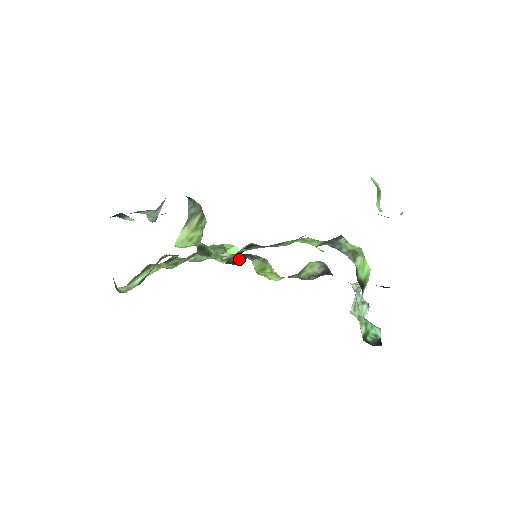
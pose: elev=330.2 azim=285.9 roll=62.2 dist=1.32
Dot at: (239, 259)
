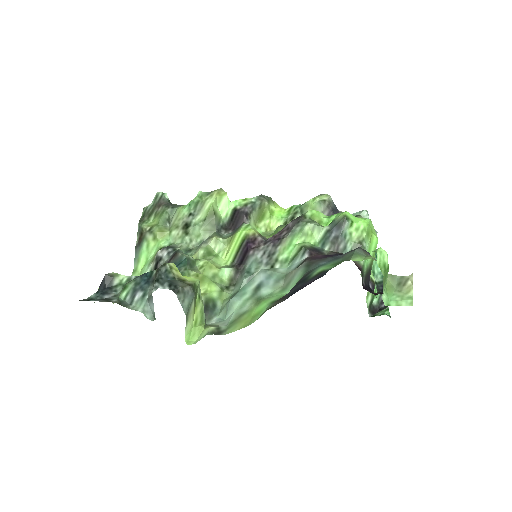
Dot at: (235, 221)
